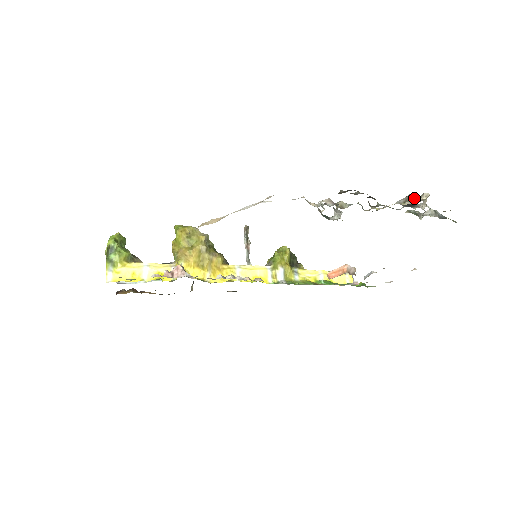
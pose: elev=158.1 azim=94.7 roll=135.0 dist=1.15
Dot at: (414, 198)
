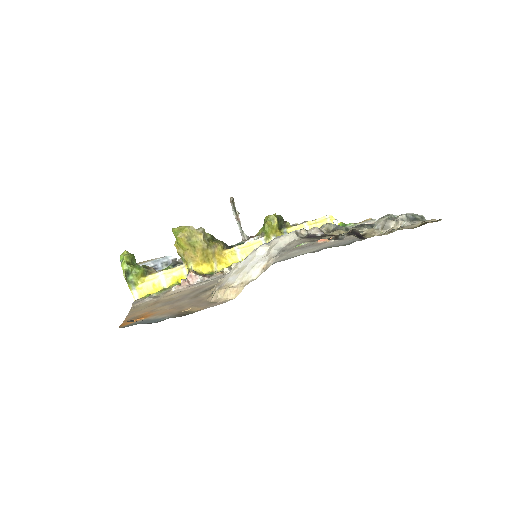
Dot at: (390, 224)
